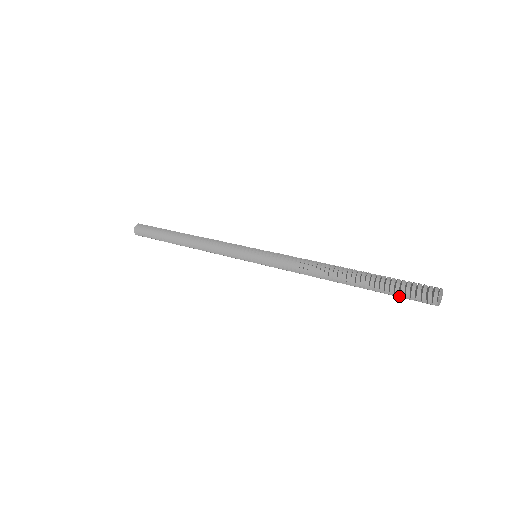
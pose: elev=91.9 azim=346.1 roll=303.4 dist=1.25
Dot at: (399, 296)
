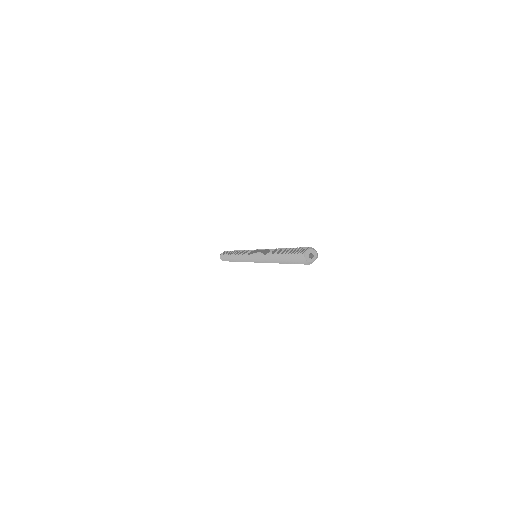
Dot at: occluded
